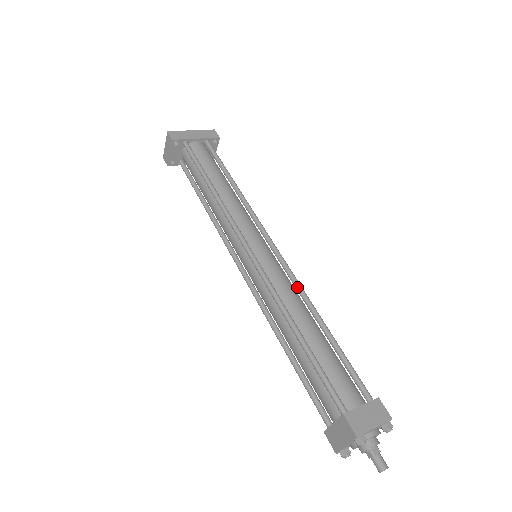
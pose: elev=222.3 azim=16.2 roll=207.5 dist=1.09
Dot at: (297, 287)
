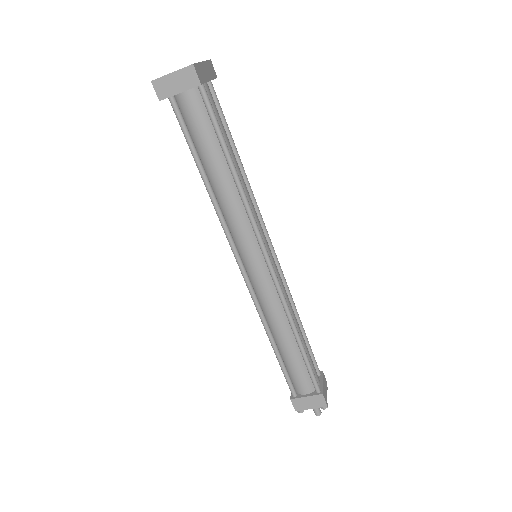
Dot at: (288, 292)
